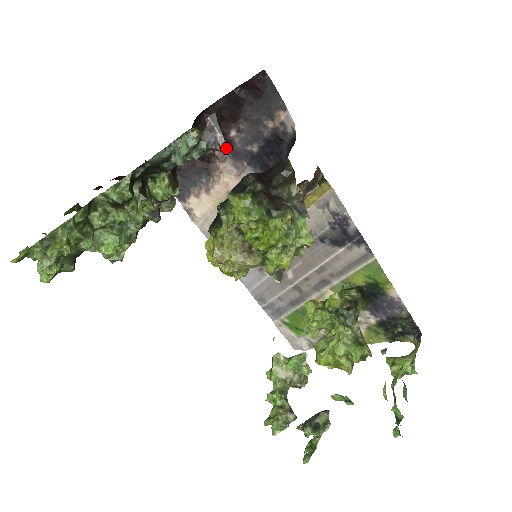
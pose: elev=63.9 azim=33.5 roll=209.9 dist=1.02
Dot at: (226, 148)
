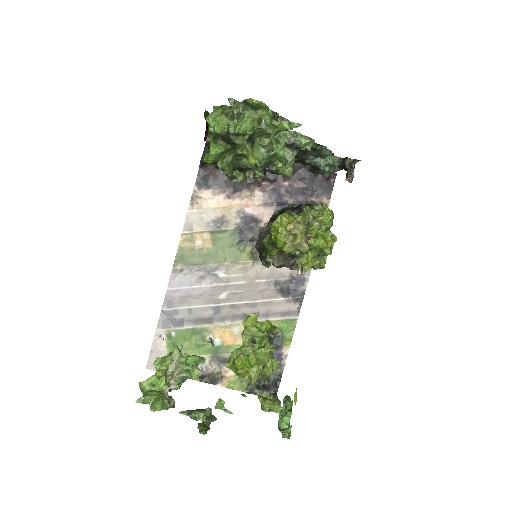
Dot at: (271, 186)
